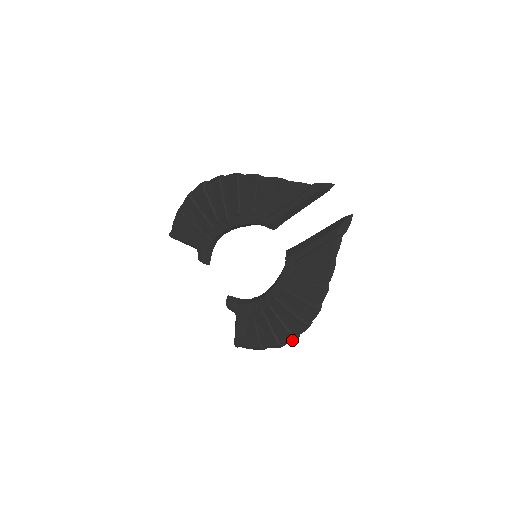
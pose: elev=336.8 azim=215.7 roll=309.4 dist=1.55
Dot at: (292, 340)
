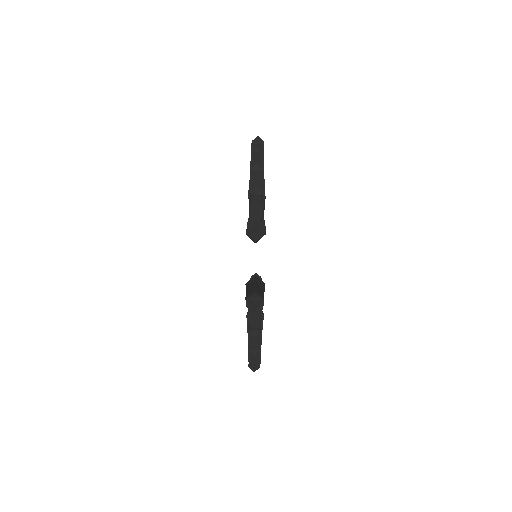
Dot at: occluded
